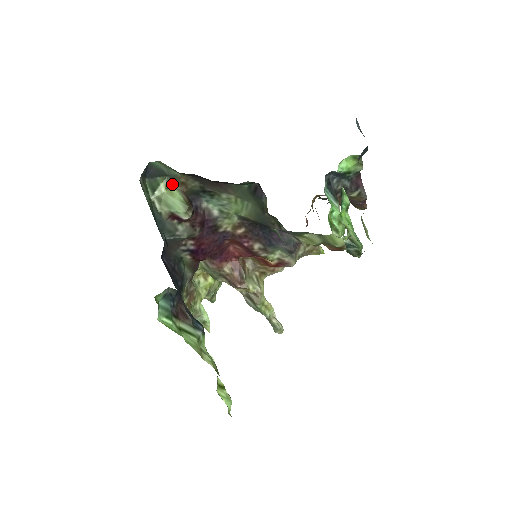
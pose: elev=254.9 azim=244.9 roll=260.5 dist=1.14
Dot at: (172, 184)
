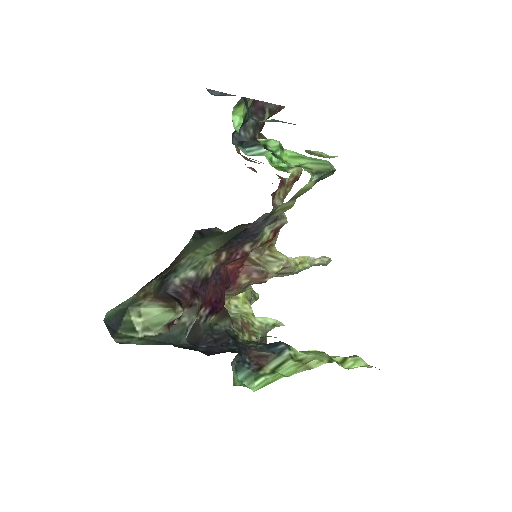
Dot at: (139, 307)
